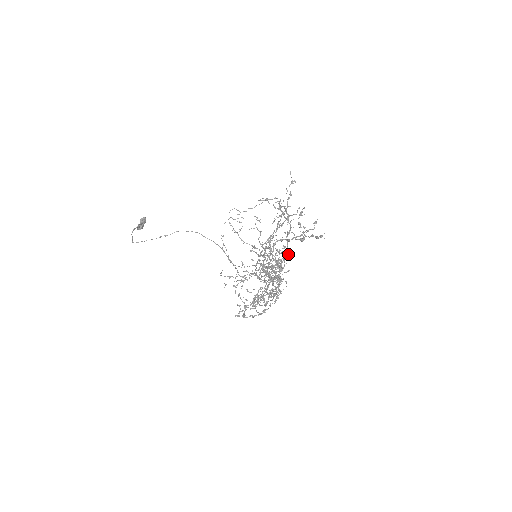
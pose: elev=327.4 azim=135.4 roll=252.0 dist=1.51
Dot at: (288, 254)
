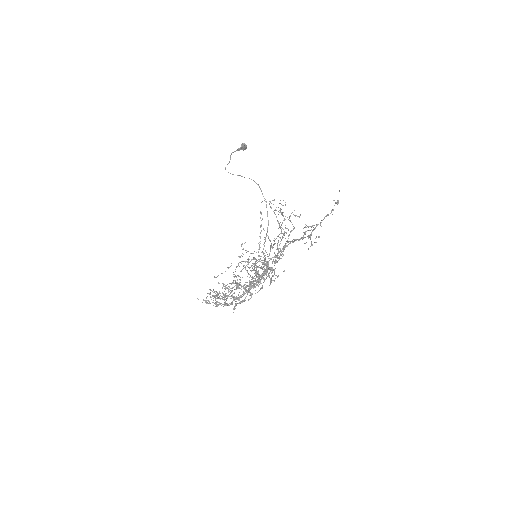
Dot at: (256, 281)
